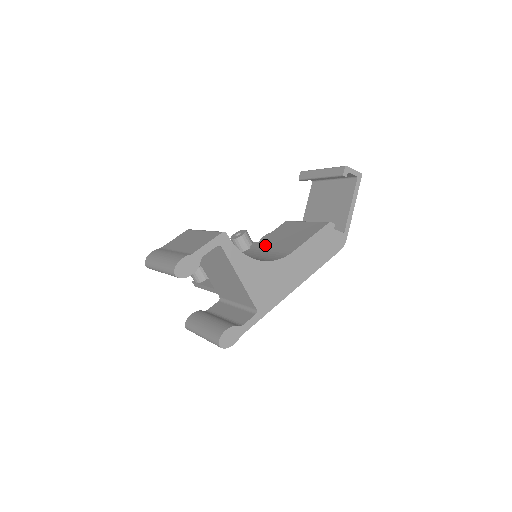
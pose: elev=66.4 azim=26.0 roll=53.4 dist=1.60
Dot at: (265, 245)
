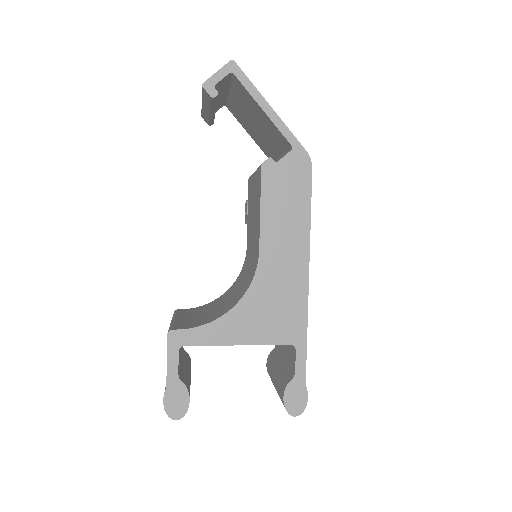
Dot at: (249, 240)
